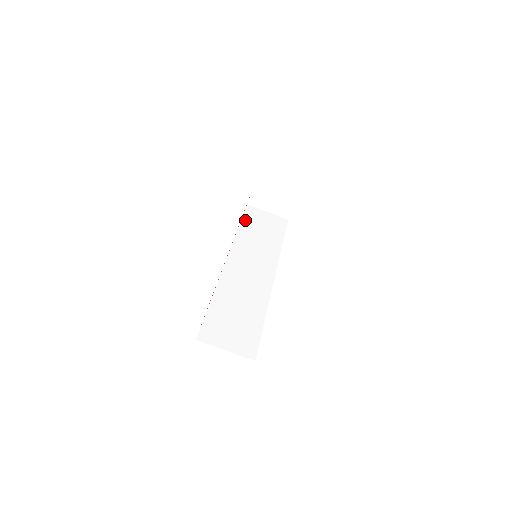
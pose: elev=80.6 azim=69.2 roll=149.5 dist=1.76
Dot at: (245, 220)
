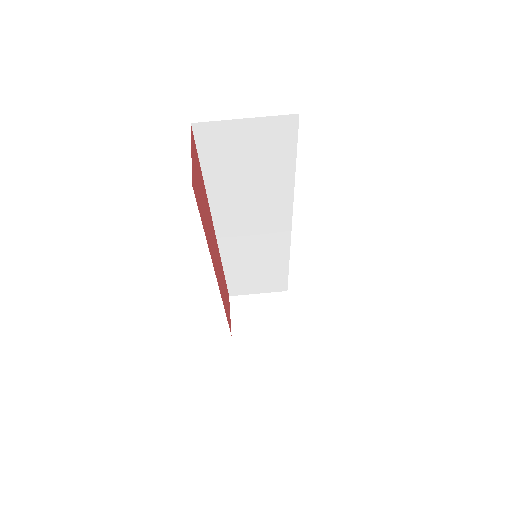
Dot at: occluded
